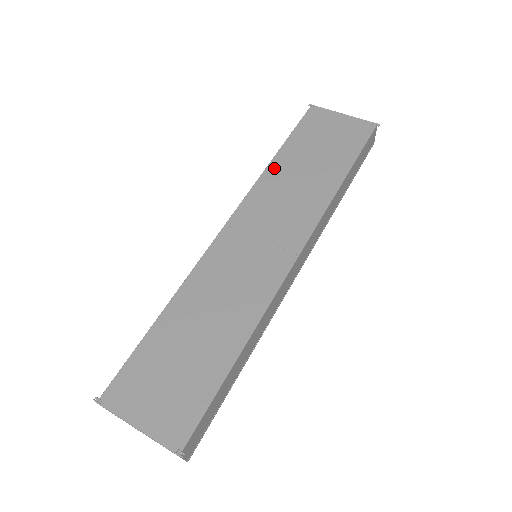
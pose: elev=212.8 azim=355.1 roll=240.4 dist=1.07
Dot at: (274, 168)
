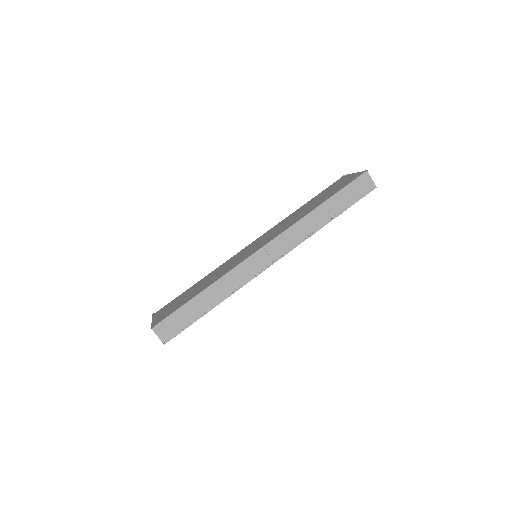
Dot at: (295, 212)
